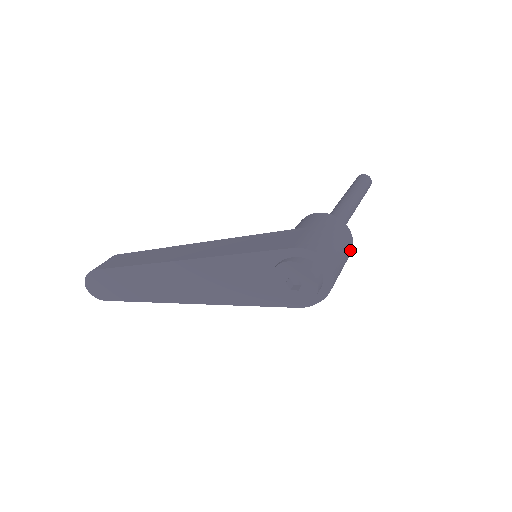
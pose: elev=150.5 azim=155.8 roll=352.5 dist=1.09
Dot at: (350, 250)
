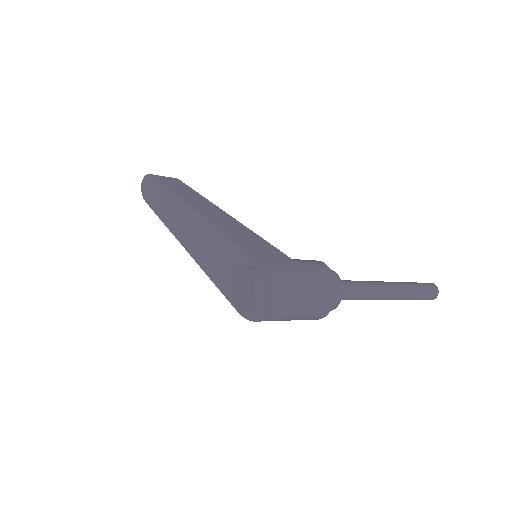
Dot at: (321, 312)
